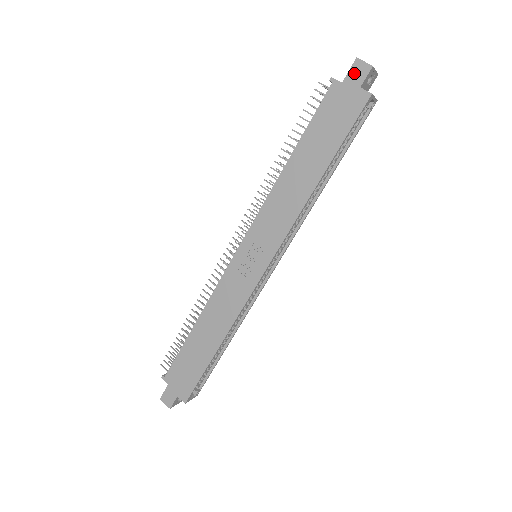
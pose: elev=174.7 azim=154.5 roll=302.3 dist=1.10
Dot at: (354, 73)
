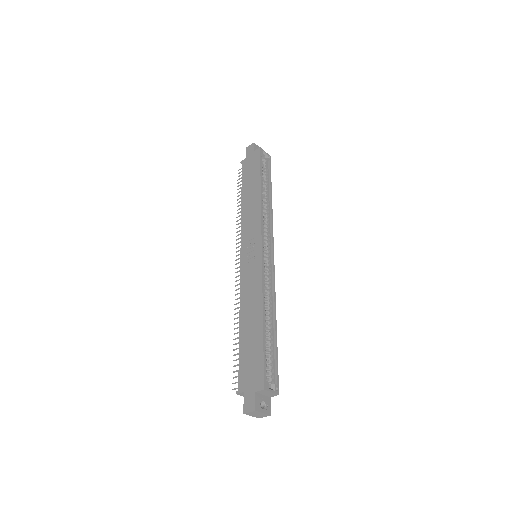
Dot at: (248, 151)
